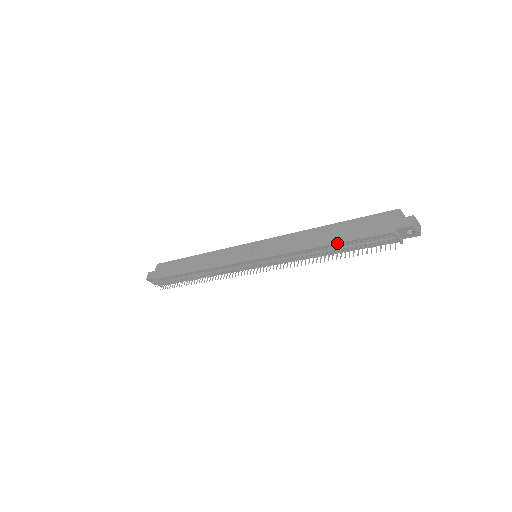
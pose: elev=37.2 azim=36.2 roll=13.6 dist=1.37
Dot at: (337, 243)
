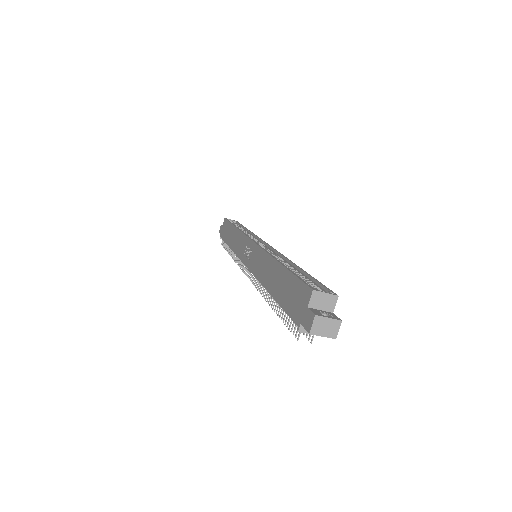
Dot at: (273, 298)
